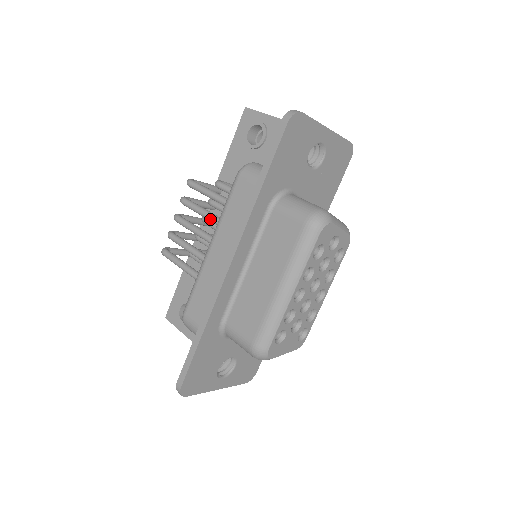
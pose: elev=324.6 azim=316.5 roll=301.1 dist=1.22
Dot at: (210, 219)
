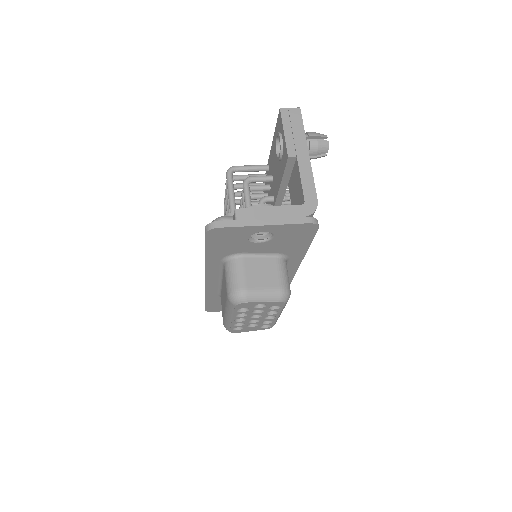
Dot at: occluded
